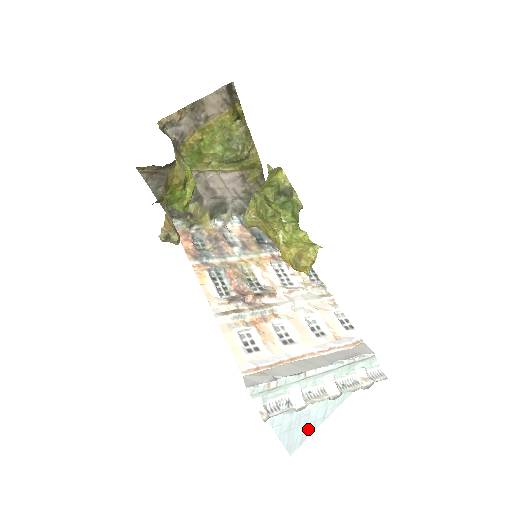
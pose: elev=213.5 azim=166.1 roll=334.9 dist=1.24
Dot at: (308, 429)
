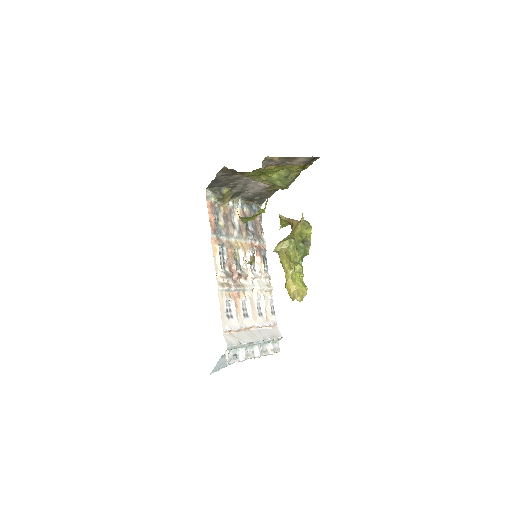
Dot at: (228, 364)
